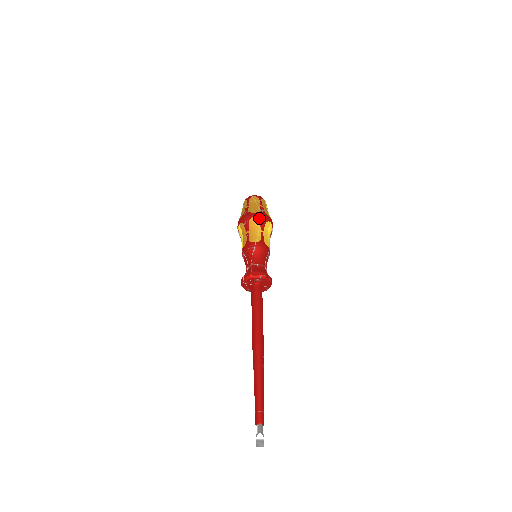
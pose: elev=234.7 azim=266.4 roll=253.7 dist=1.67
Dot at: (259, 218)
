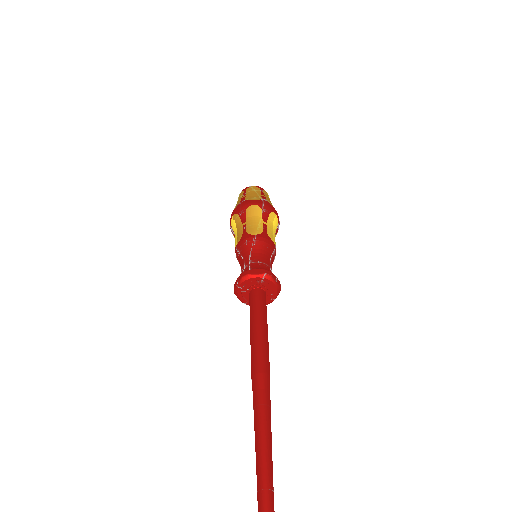
Dot at: (260, 206)
